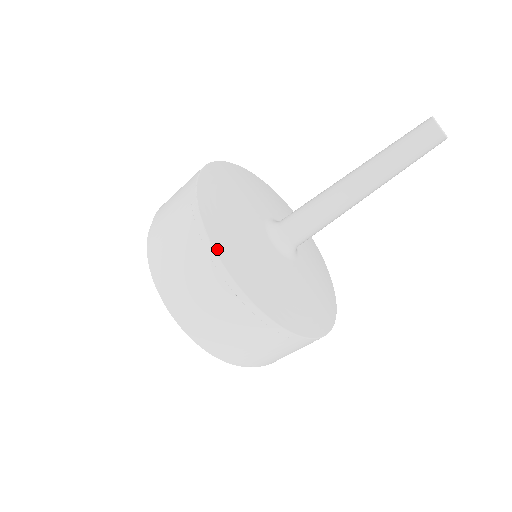
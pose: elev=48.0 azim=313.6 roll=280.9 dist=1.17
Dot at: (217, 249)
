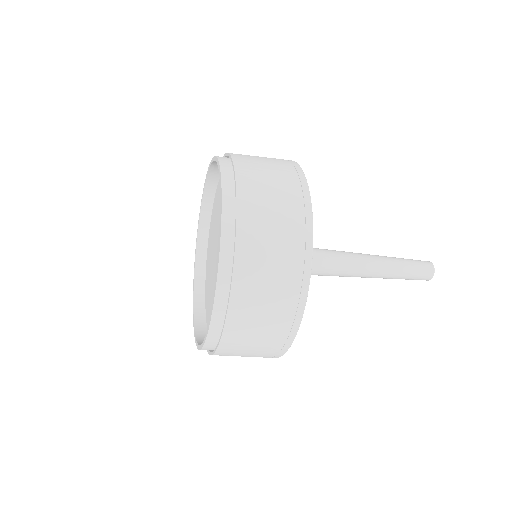
Dot at: (312, 213)
